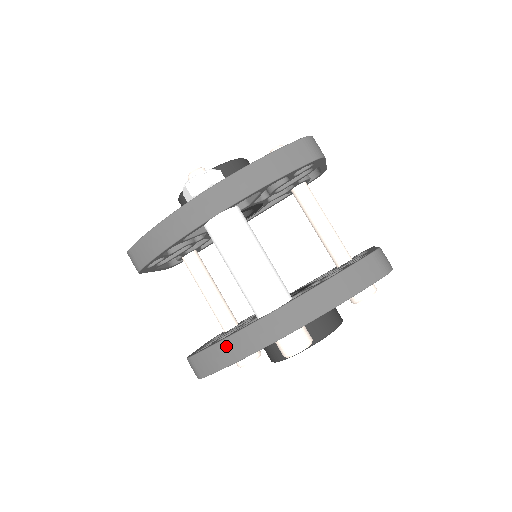
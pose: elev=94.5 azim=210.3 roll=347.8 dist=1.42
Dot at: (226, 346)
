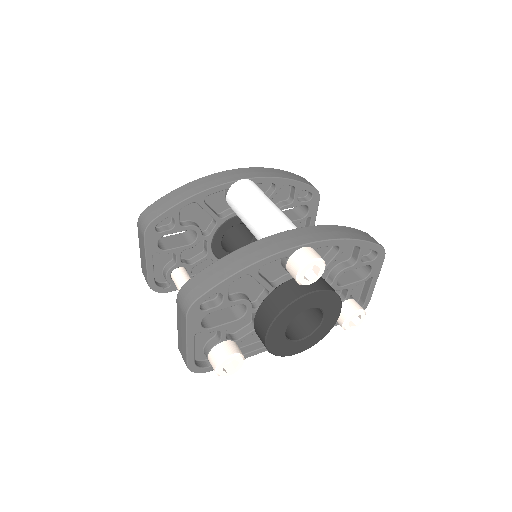
Dot at: (238, 254)
